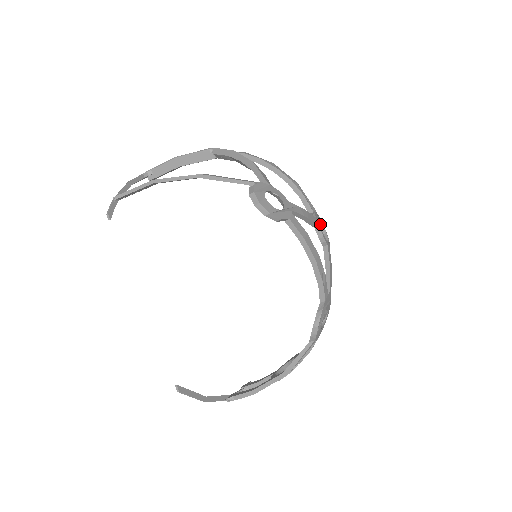
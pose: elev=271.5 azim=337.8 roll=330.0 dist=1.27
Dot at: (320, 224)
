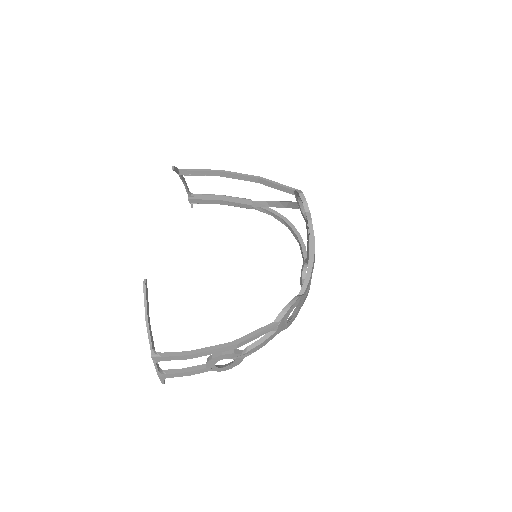
Dot at: (304, 277)
